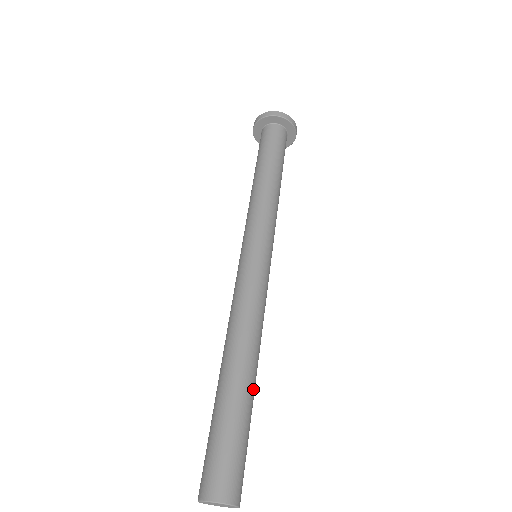
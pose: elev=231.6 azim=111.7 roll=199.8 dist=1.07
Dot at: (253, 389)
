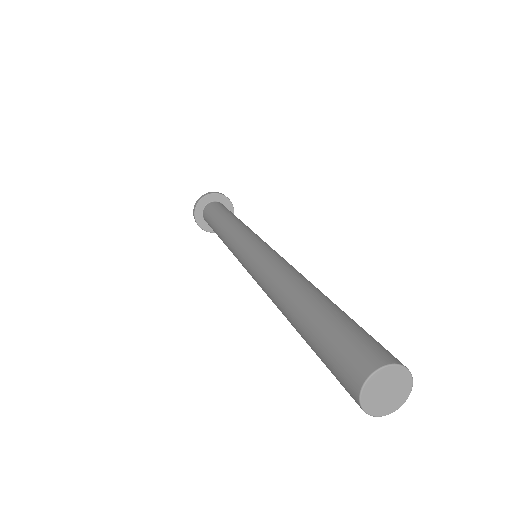
Dot at: occluded
